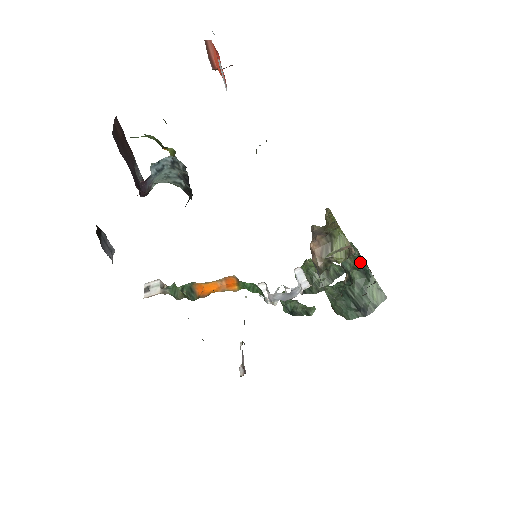
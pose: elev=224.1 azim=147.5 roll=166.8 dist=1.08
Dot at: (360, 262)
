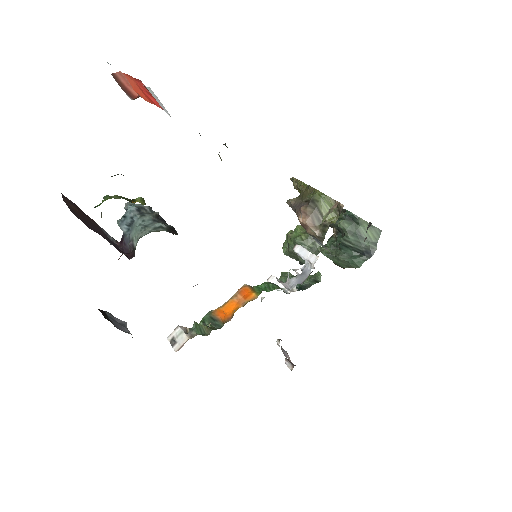
Dot at: occluded
